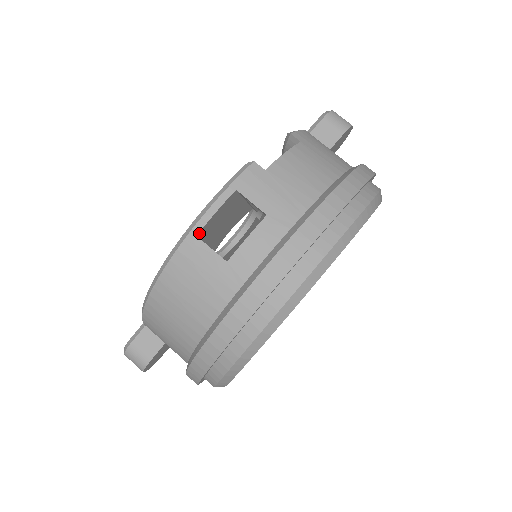
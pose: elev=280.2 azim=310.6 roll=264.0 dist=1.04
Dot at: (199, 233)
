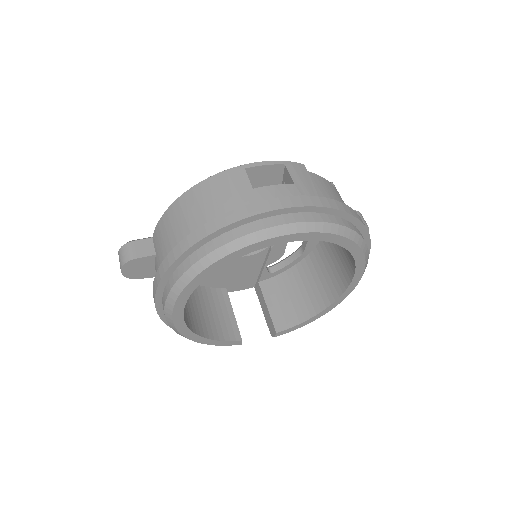
Dot at: (247, 169)
